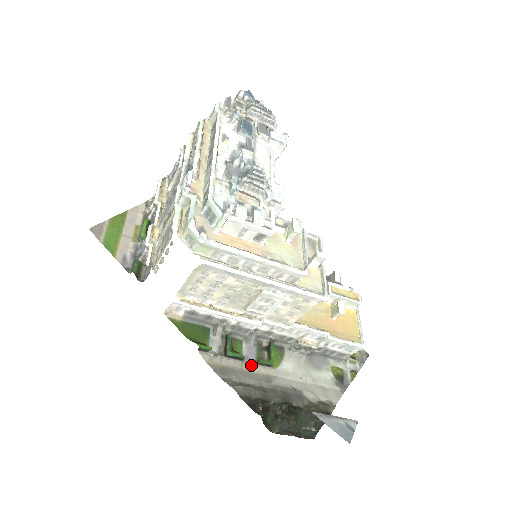
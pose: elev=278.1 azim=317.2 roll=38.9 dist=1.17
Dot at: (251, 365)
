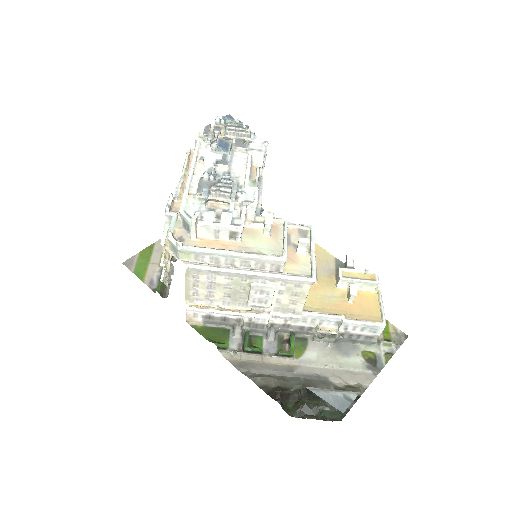
Dot at: (271, 358)
